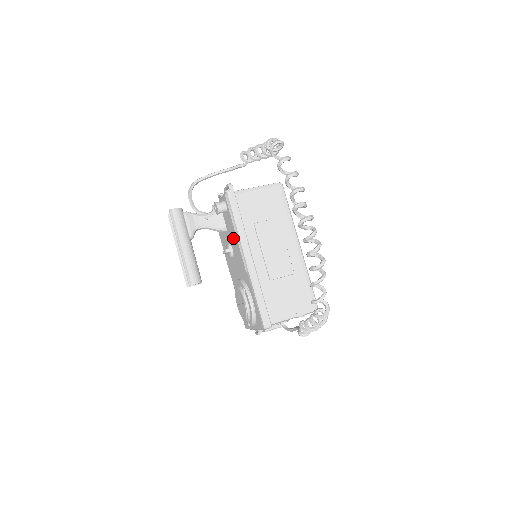
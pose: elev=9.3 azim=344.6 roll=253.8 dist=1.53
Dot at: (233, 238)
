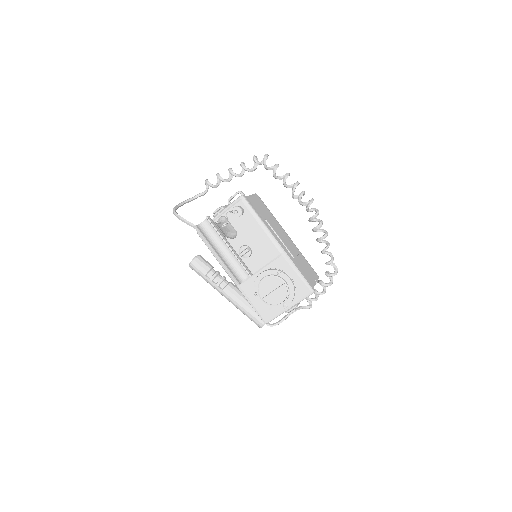
Dot at: (254, 235)
